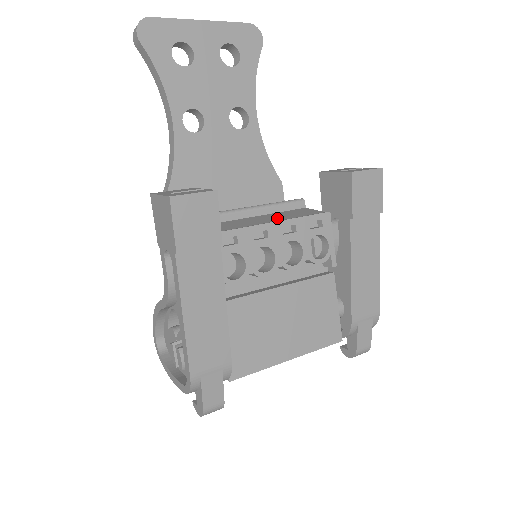
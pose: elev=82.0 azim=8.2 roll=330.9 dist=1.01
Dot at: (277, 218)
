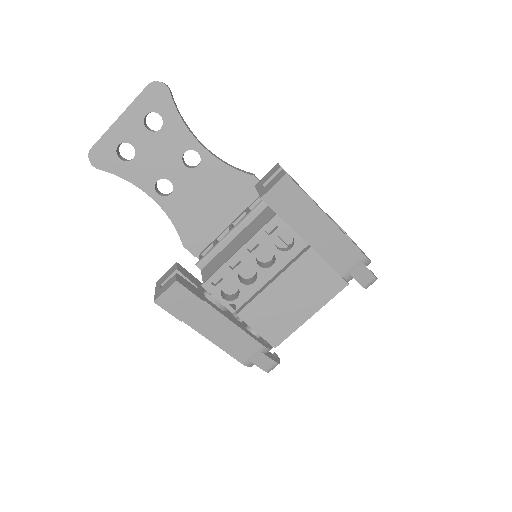
Dot at: (243, 240)
